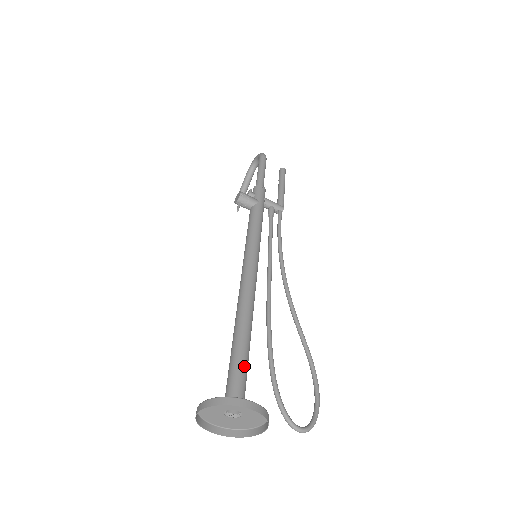
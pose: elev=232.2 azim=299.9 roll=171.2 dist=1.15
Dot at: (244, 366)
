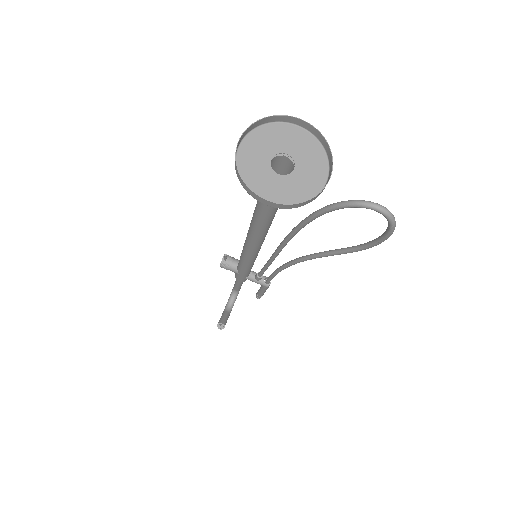
Dot at: occluded
